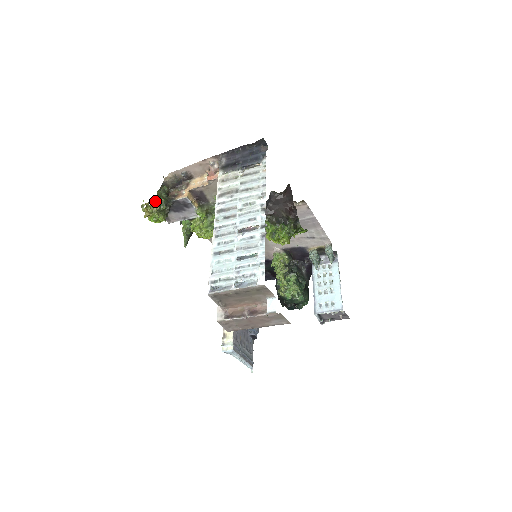
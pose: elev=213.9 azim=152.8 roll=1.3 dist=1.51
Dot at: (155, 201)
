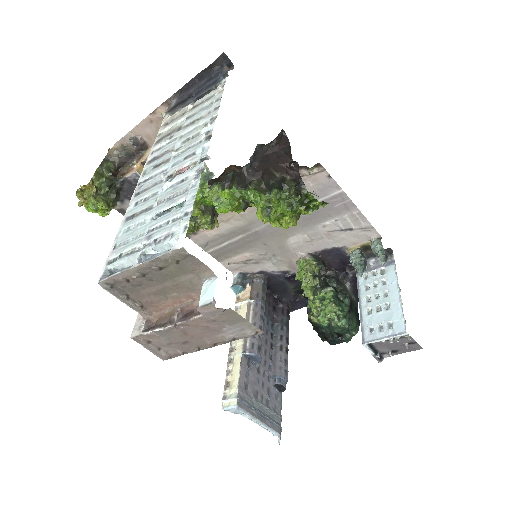
Dot at: (90, 180)
